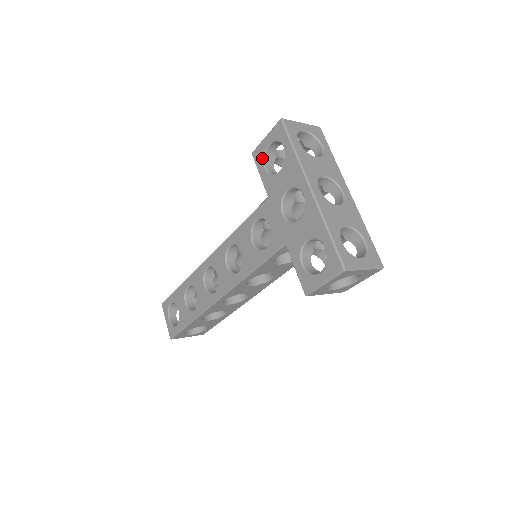
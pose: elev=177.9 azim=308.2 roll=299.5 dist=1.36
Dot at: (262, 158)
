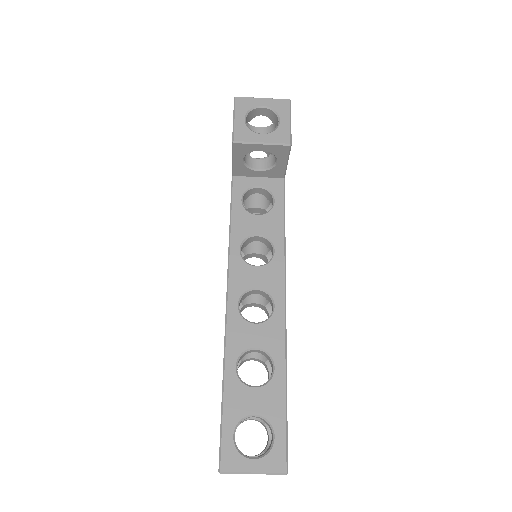
Dot at: occluded
